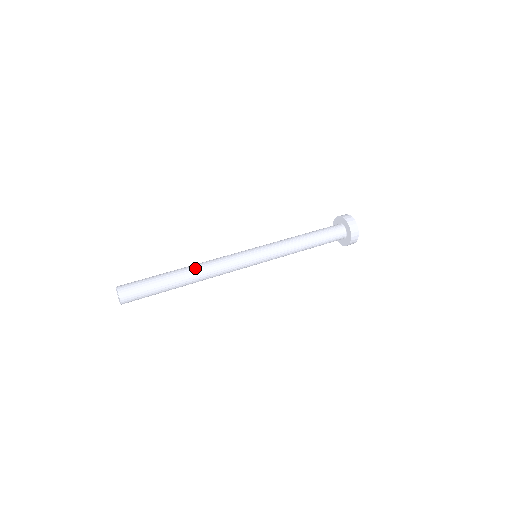
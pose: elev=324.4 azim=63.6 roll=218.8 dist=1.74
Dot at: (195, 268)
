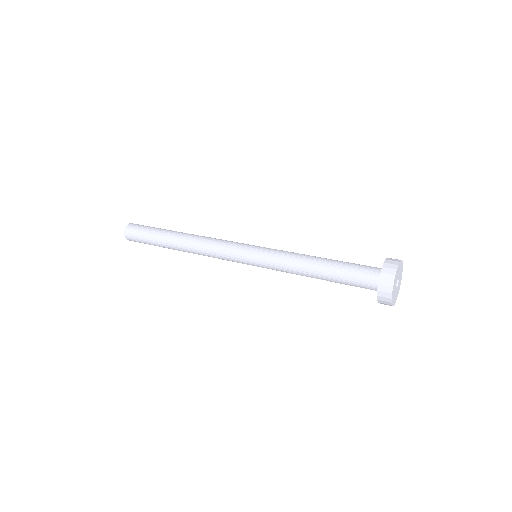
Dot at: (189, 237)
